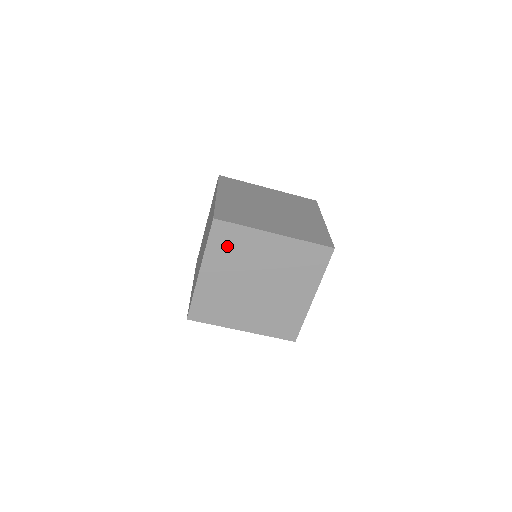
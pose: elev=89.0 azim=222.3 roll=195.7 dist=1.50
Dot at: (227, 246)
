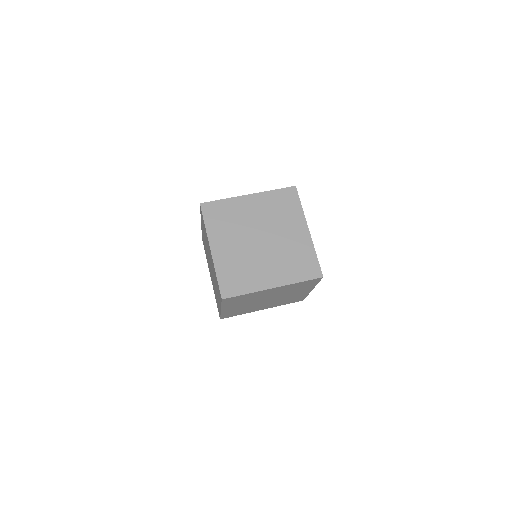
Dot at: (237, 301)
